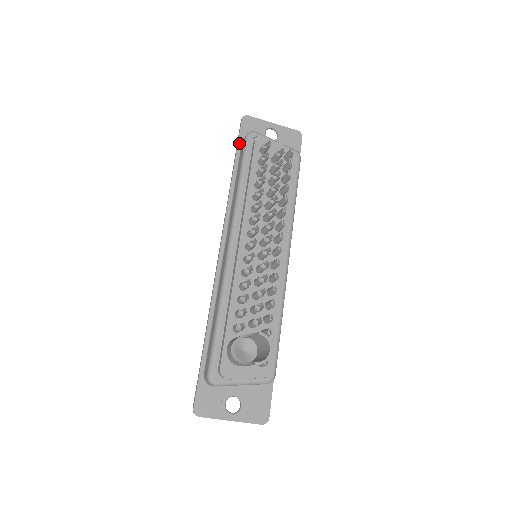
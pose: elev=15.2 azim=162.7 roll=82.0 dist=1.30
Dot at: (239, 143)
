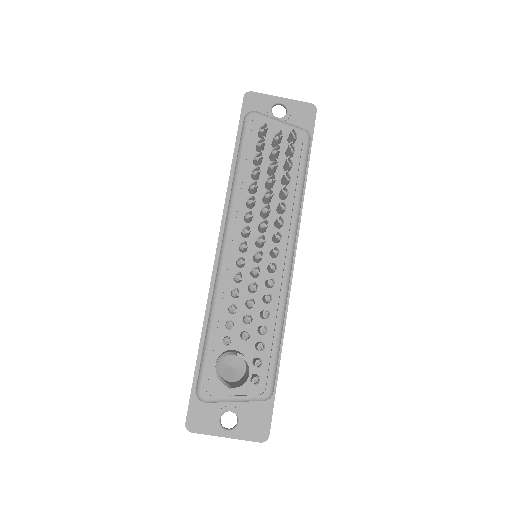
Dot at: (240, 125)
